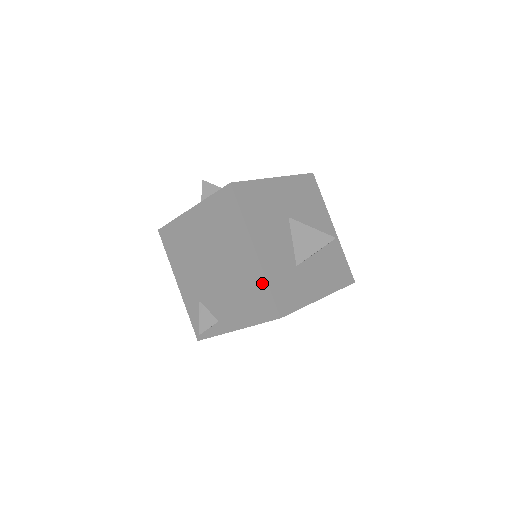
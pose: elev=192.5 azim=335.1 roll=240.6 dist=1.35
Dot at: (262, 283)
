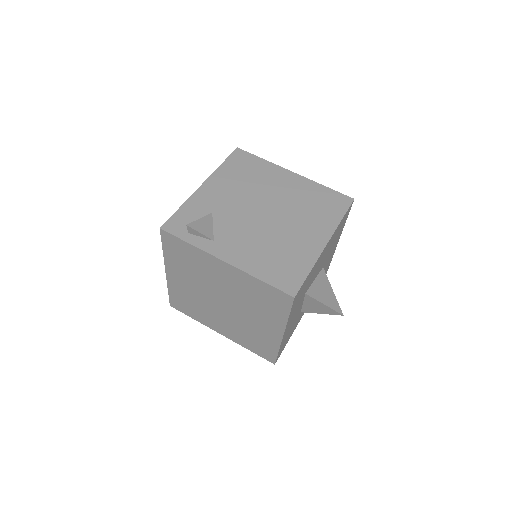
Dot at: (306, 264)
